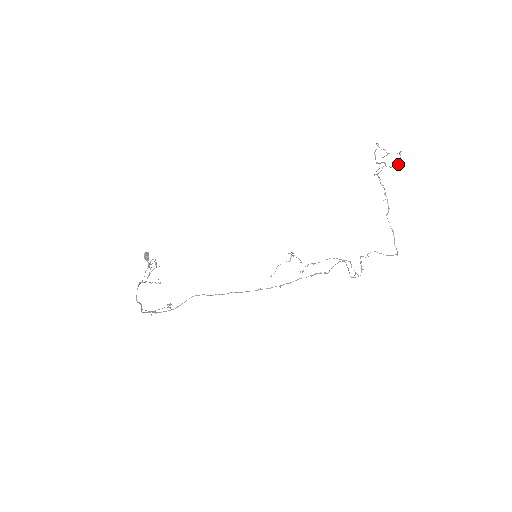
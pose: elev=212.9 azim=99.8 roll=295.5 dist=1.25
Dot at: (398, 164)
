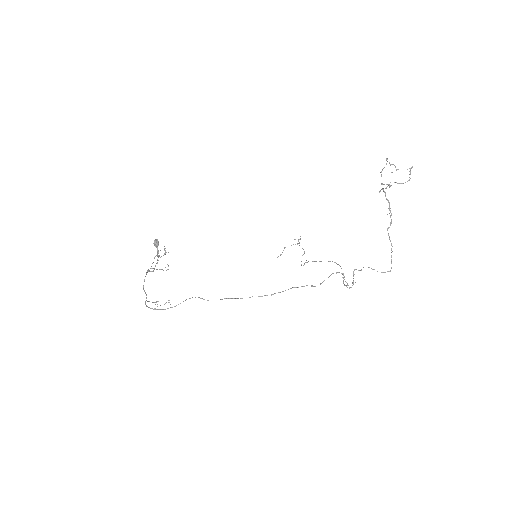
Dot at: occluded
